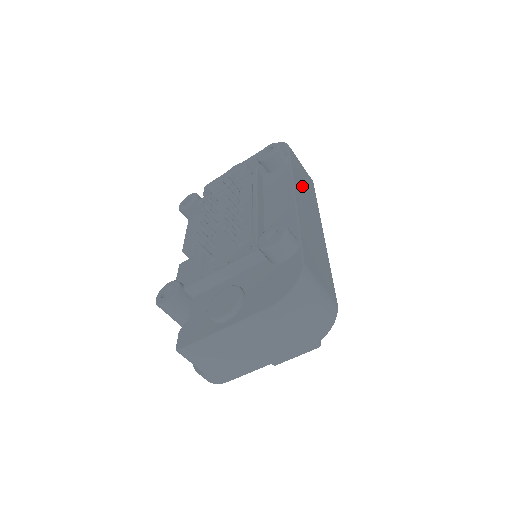
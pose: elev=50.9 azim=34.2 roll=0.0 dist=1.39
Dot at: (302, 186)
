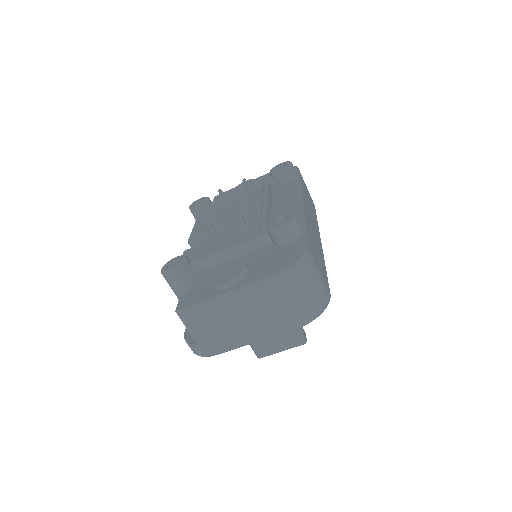
Dot at: (307, 200)
